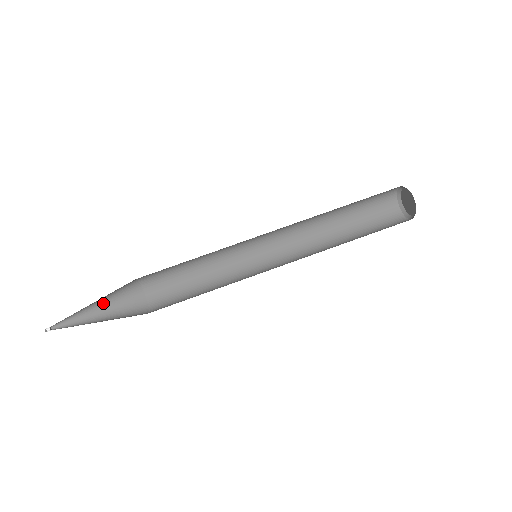
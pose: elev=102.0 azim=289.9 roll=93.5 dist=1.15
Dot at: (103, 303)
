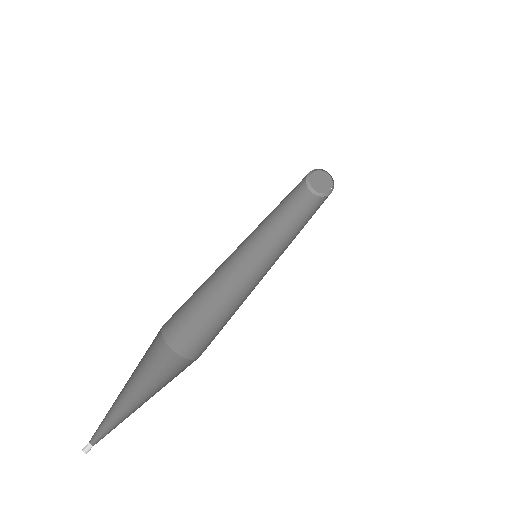
Dot at: (137, 381)
